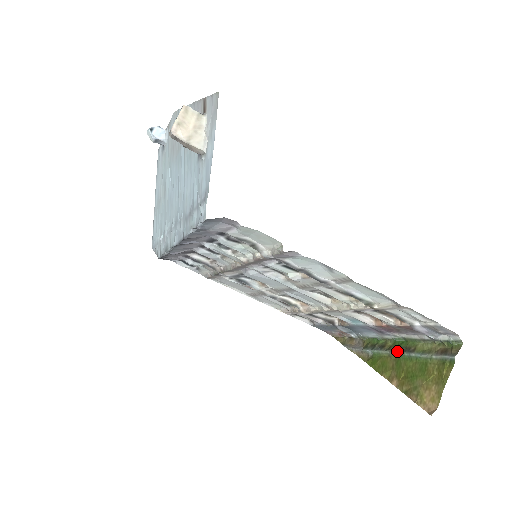
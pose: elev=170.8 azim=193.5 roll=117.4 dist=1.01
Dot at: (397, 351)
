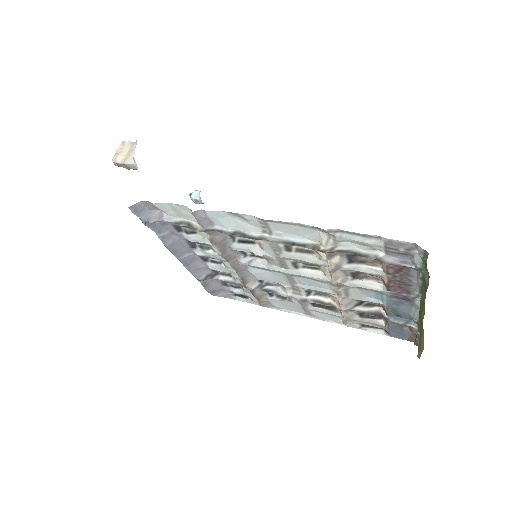
Dot at: (419, 311)
